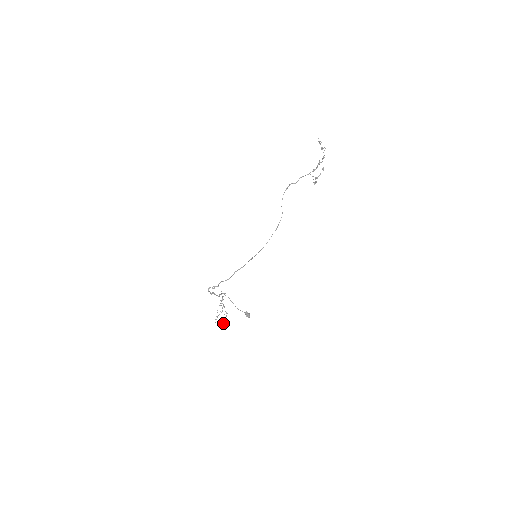
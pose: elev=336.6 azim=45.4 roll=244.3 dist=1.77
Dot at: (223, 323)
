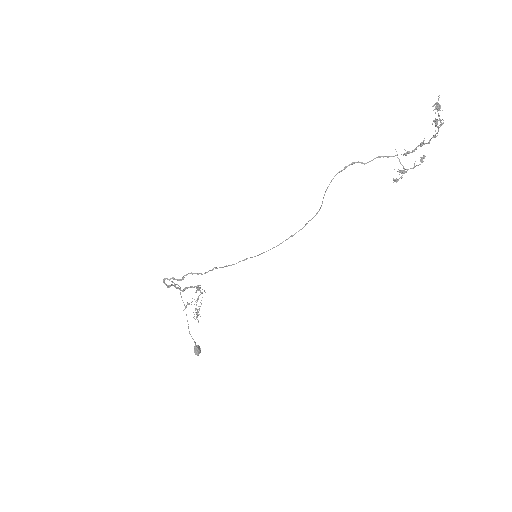
Dot at: (196, 313)
